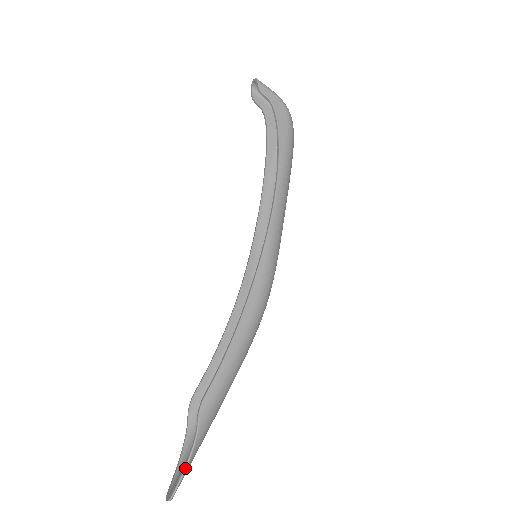
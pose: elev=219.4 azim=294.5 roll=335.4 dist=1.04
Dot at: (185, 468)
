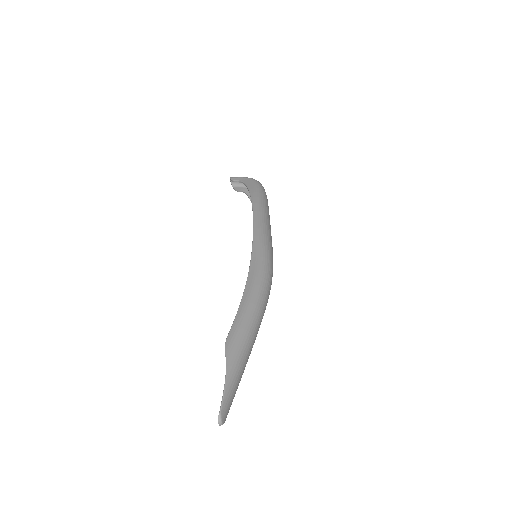
Dot at: (224, 390)
